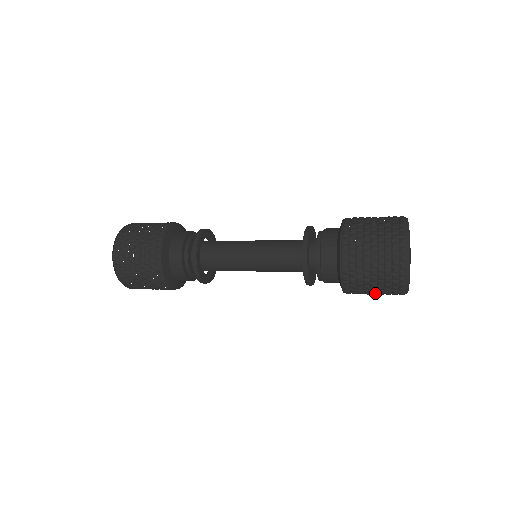
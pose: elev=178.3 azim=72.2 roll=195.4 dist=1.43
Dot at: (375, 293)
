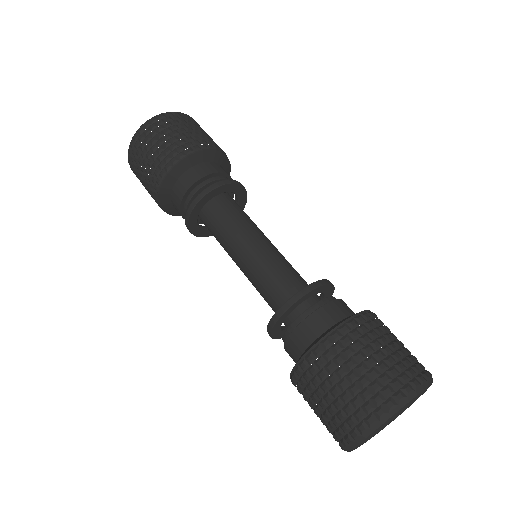
Dot at: occluded
